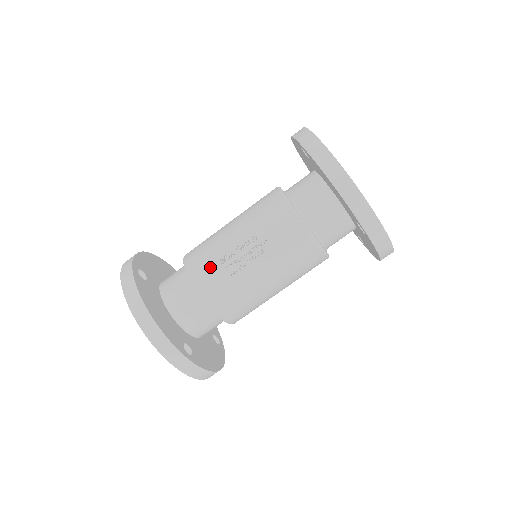
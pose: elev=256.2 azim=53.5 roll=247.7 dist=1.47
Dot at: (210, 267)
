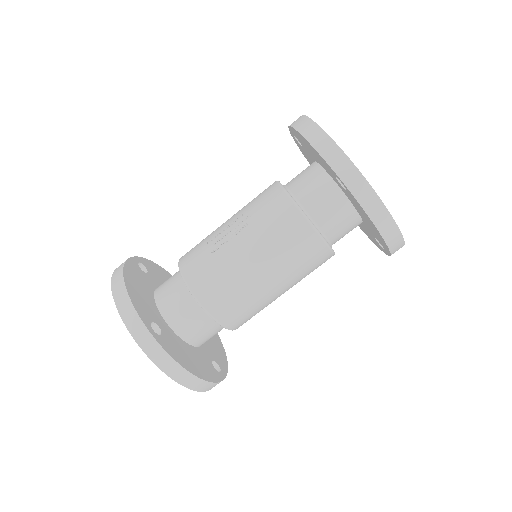
Dot at: (197, 249)
